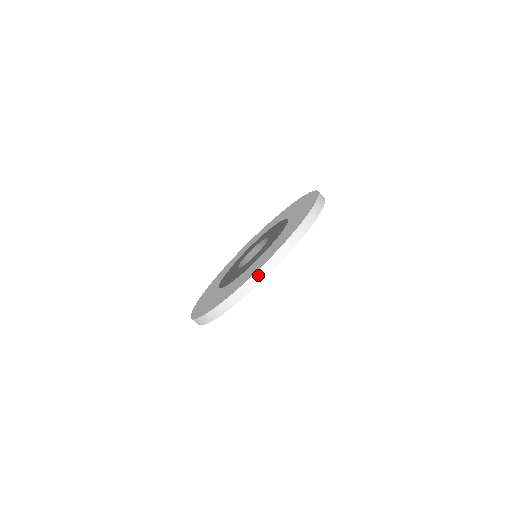
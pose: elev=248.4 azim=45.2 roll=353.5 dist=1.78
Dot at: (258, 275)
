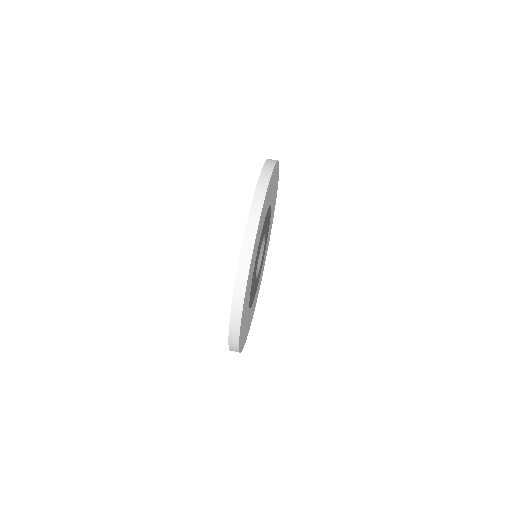
Dot at: (237, 292)
